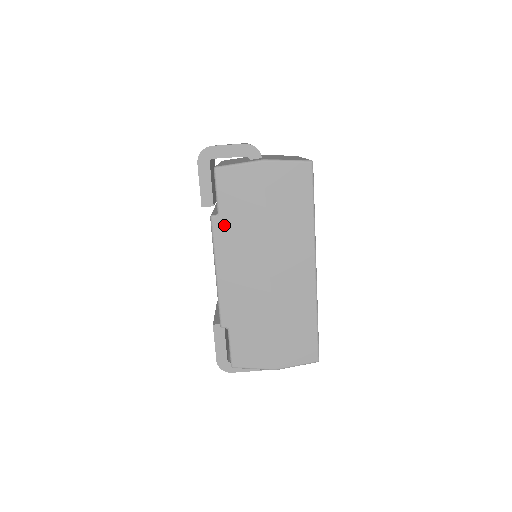
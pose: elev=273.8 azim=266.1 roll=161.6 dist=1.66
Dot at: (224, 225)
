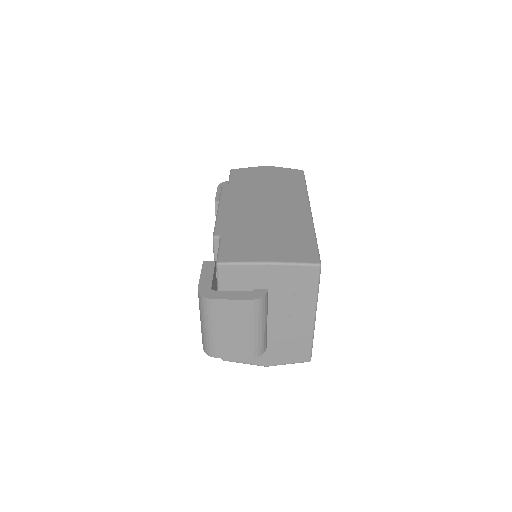
Dot at: (232, 188)
